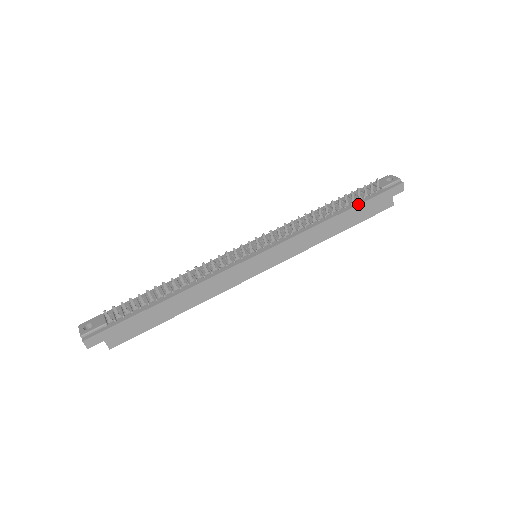
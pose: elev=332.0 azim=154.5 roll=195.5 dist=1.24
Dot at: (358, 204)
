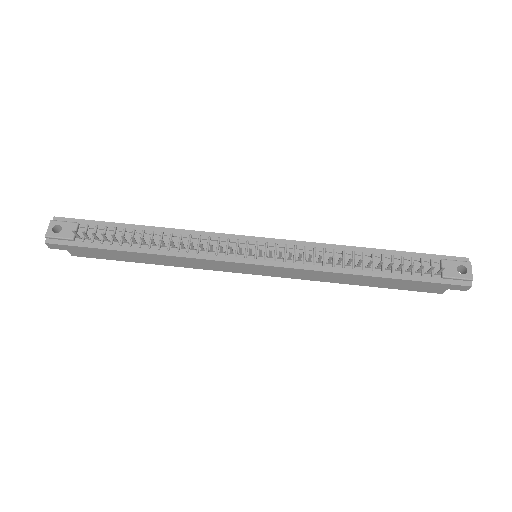
Dot at: (399, 278)
